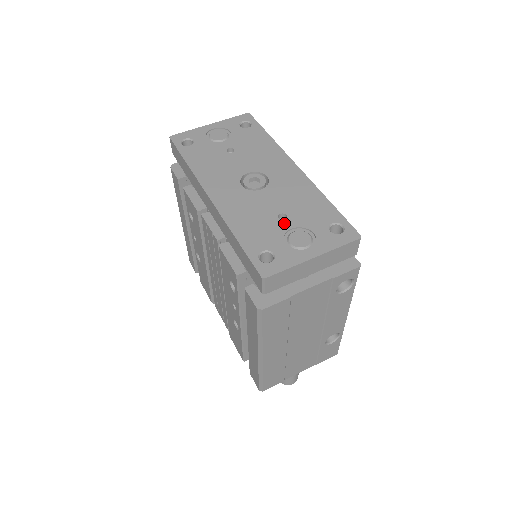
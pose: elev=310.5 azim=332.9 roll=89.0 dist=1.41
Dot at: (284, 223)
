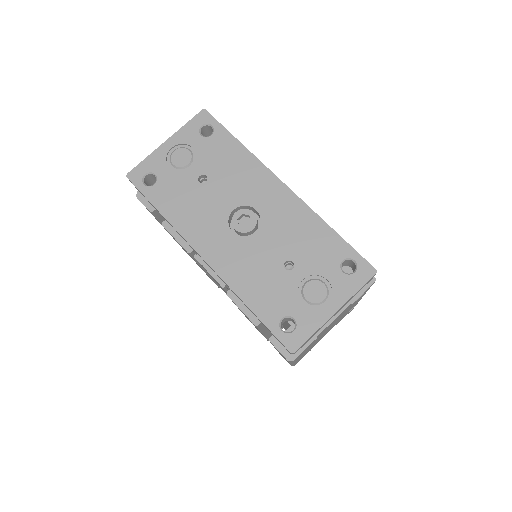
Dot at: (293, 274)
